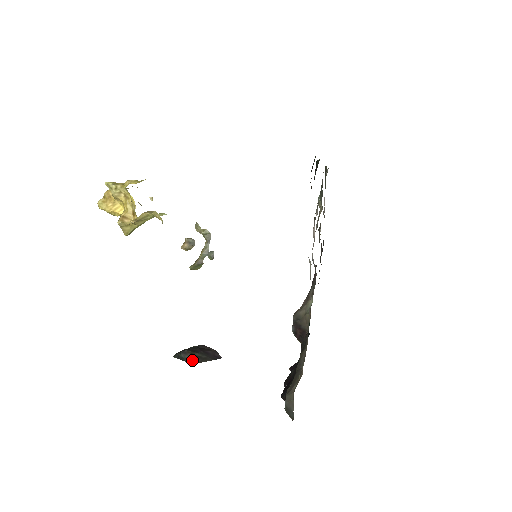
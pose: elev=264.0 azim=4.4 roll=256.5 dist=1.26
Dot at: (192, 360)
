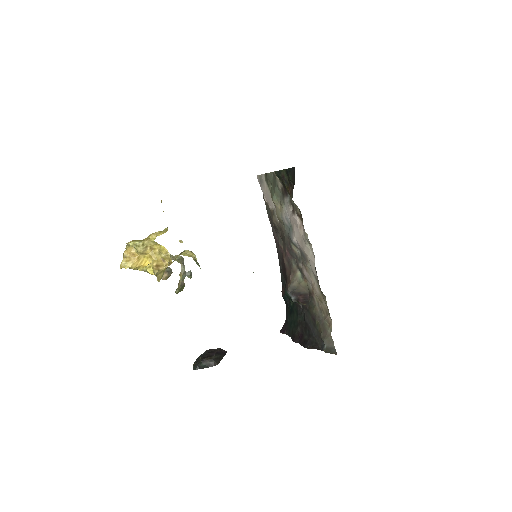
Dot at: (214, 363)
